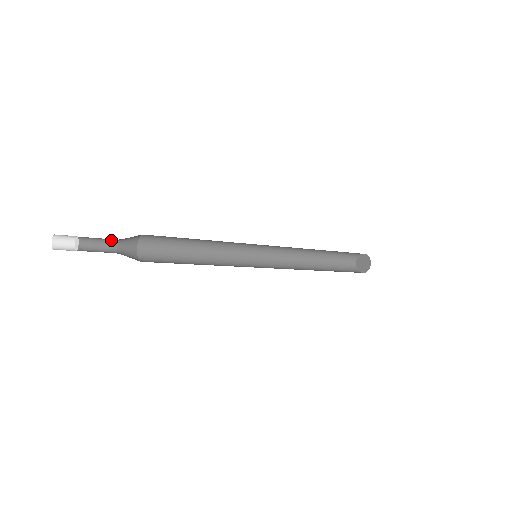
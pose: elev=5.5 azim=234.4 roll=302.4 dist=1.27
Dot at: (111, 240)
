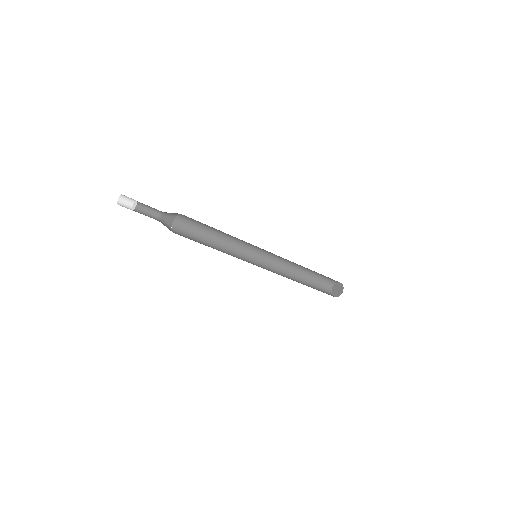
Dot at: (156, 213)
